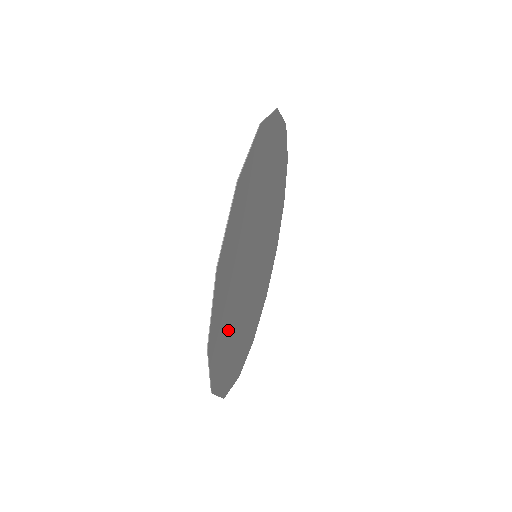
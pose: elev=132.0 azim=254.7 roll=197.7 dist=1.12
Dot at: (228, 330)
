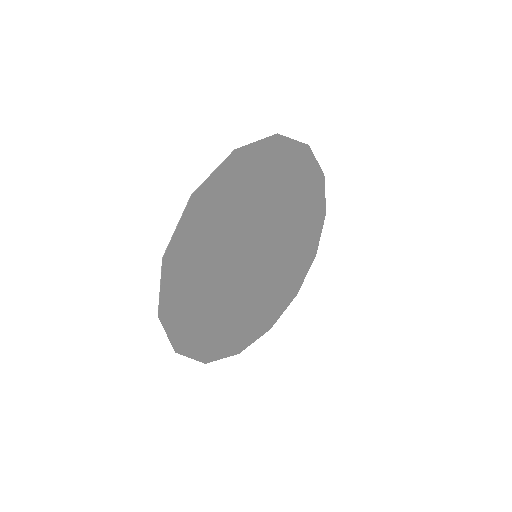
Dot at: (216, 324)
